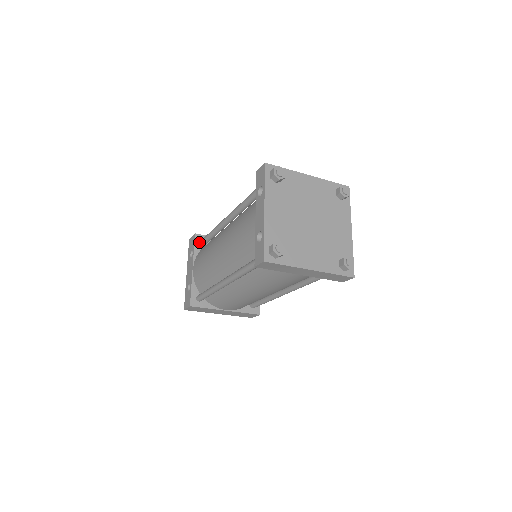
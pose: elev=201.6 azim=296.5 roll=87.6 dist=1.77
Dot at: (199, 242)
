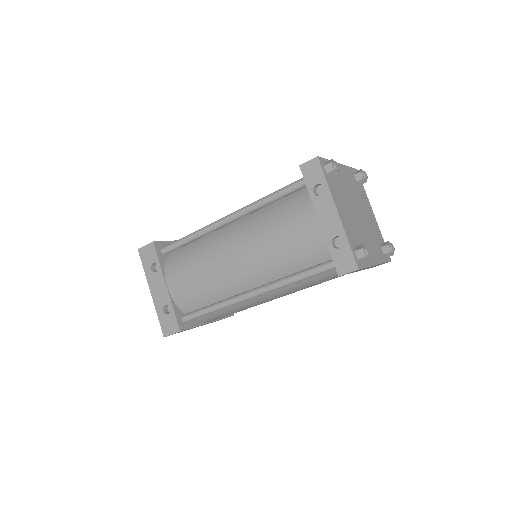
Dot at: (160, 251)
